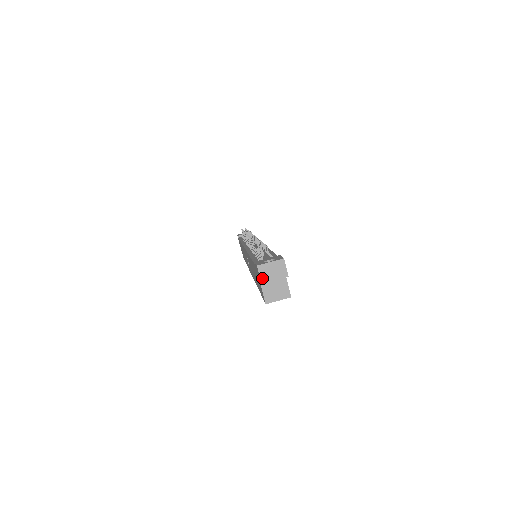
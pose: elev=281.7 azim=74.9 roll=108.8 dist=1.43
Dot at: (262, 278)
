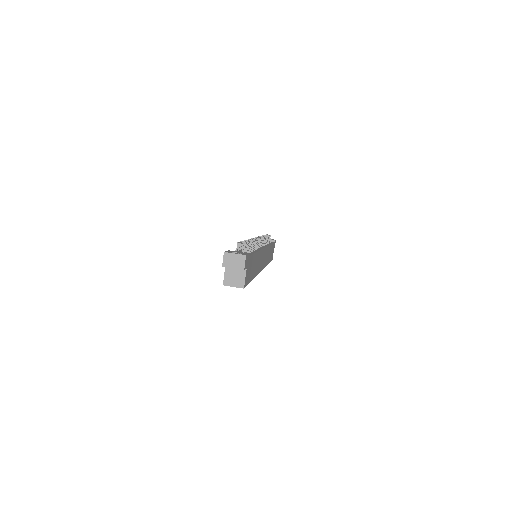
Dot at: (224, 263)
